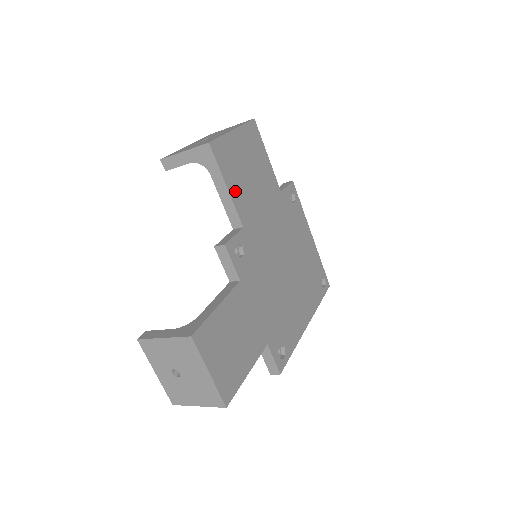
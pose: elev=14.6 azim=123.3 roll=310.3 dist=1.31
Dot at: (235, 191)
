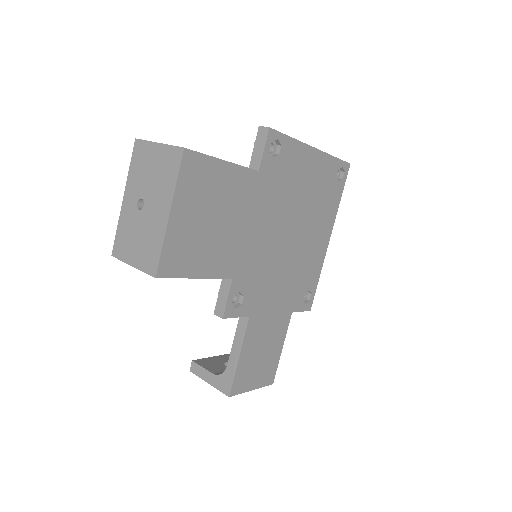
Dot at: (208, 266)
